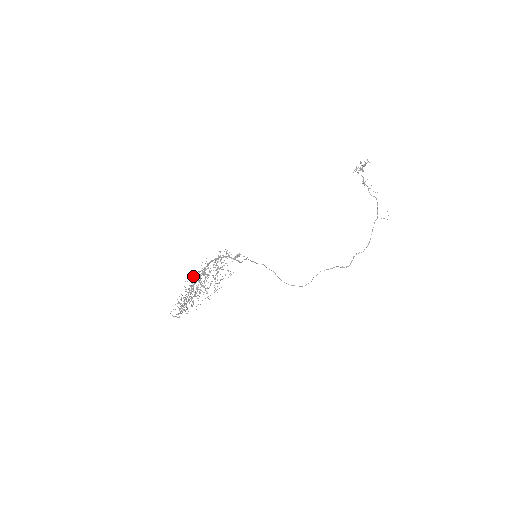
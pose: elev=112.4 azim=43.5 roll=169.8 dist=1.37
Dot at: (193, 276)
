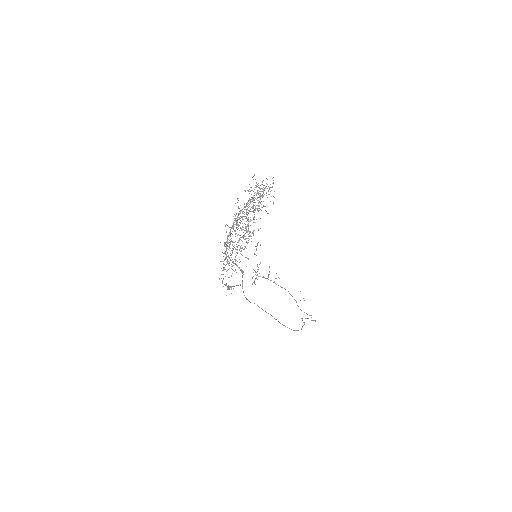
Dot at: occluded
